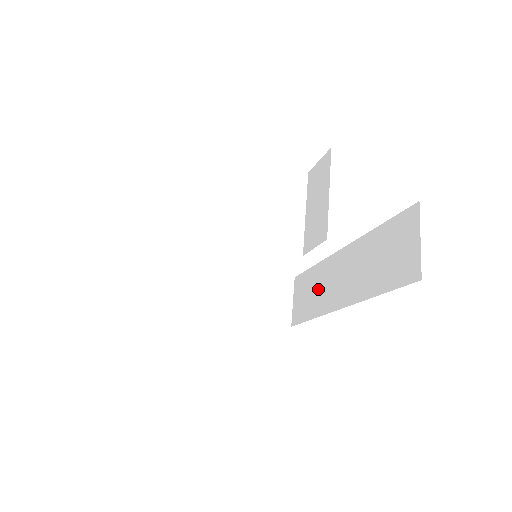
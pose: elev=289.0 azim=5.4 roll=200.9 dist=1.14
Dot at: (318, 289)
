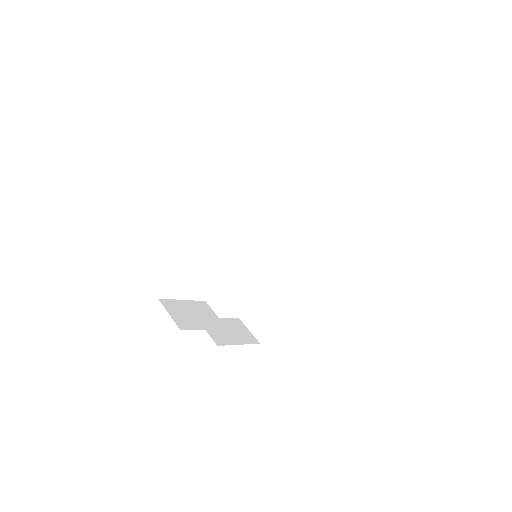
Dot at: (272, 296)
